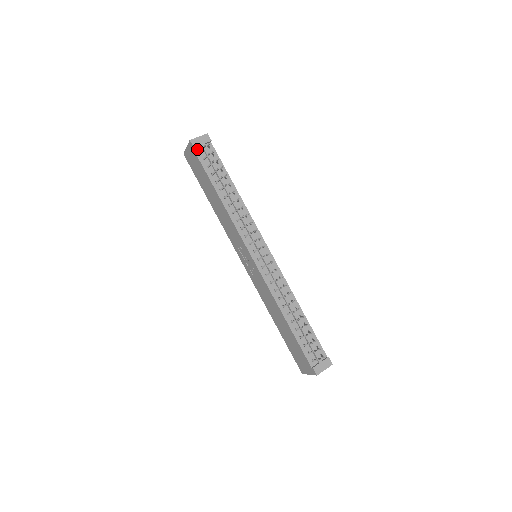
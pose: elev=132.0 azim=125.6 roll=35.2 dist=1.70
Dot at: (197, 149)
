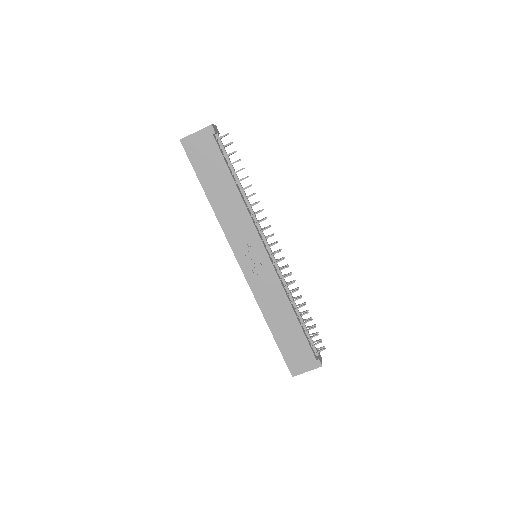
Dot at: (214, 136)
